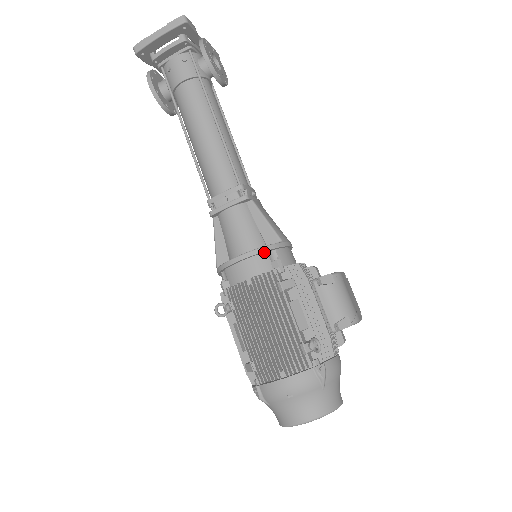
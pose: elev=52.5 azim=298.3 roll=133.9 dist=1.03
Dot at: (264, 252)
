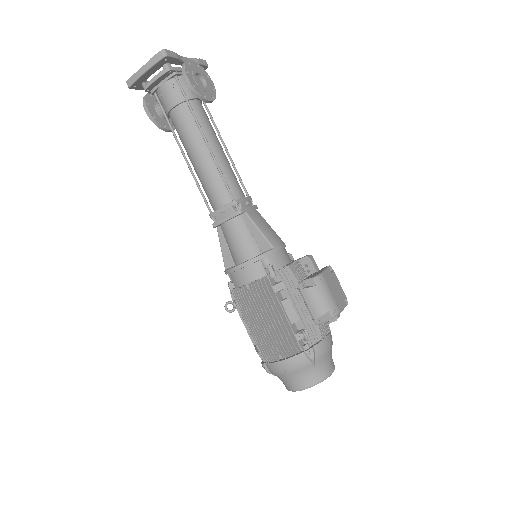
Dot at: (258, 261)
